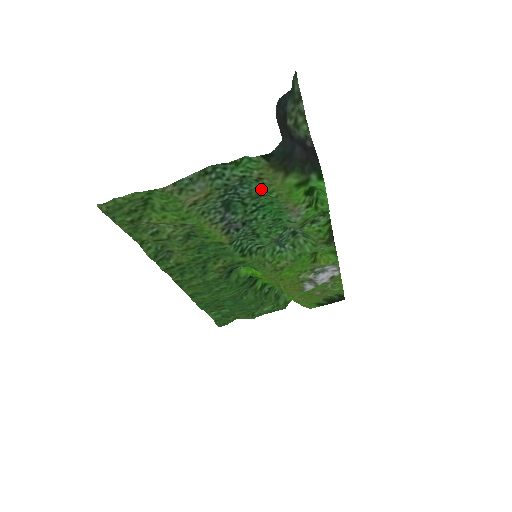
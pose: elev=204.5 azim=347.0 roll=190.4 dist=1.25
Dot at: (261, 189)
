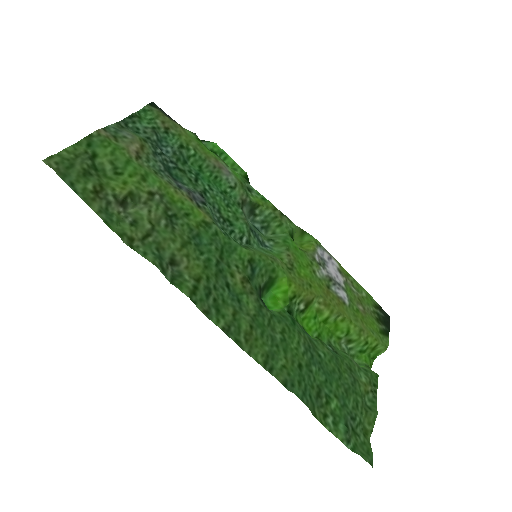
Dot at: (178, 145)
